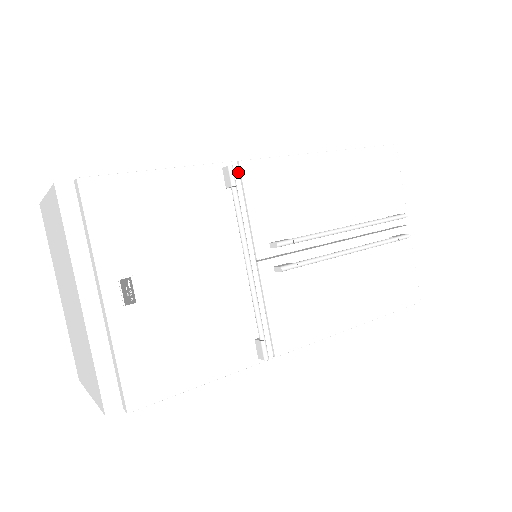
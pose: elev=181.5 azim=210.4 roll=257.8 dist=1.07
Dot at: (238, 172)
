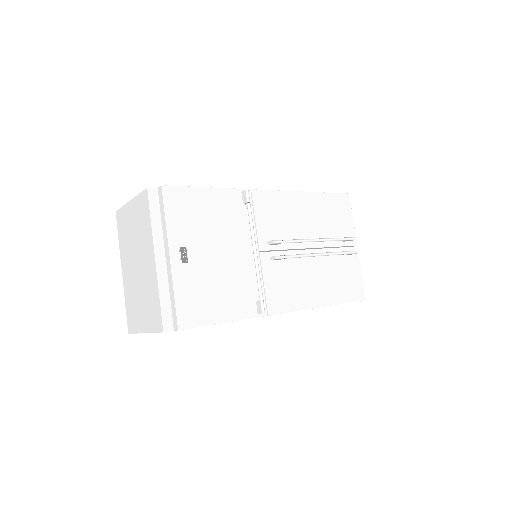
Dot at: (251, 196)
